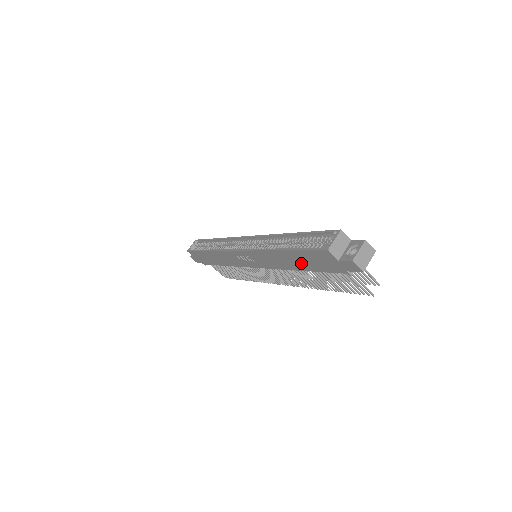
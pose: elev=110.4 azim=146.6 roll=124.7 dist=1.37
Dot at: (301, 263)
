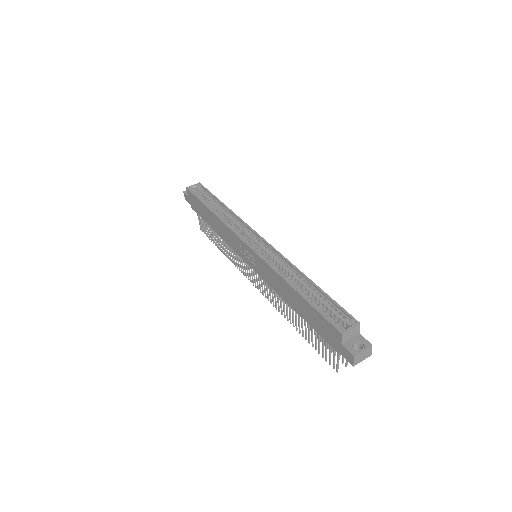
Dot at: (302, 310)
